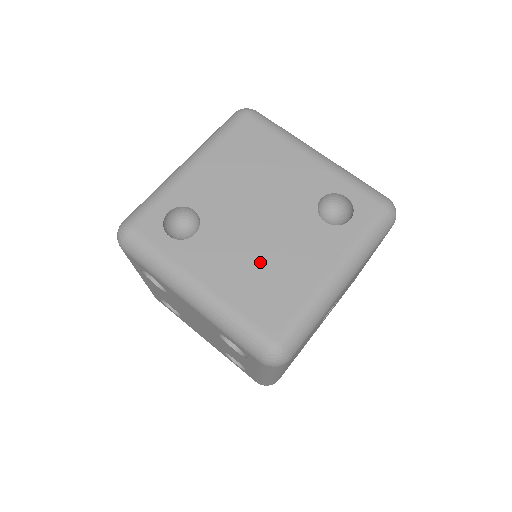
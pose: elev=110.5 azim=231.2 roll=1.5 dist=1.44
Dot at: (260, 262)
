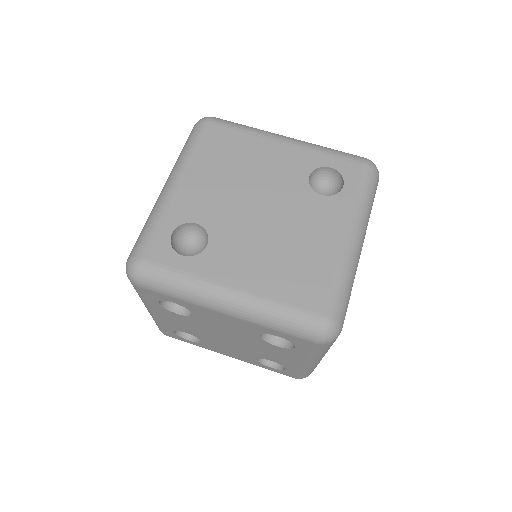
Dot at: (279, 250)
